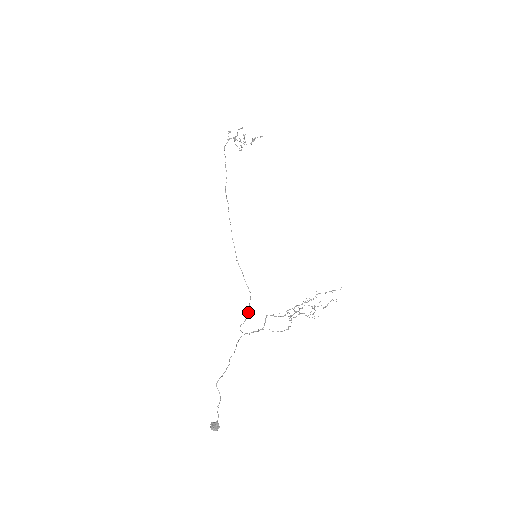
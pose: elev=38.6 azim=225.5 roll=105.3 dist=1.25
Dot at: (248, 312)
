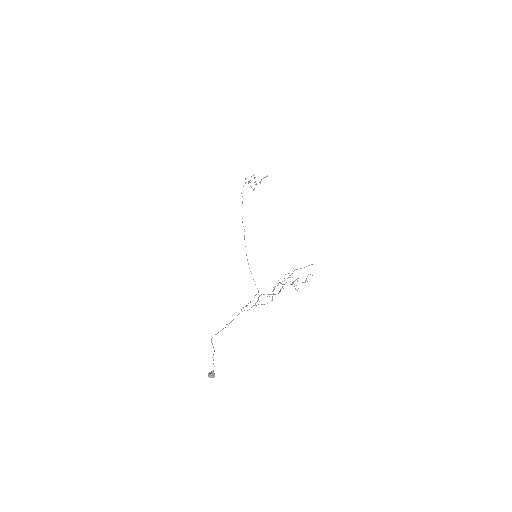
Dot at: occluded
